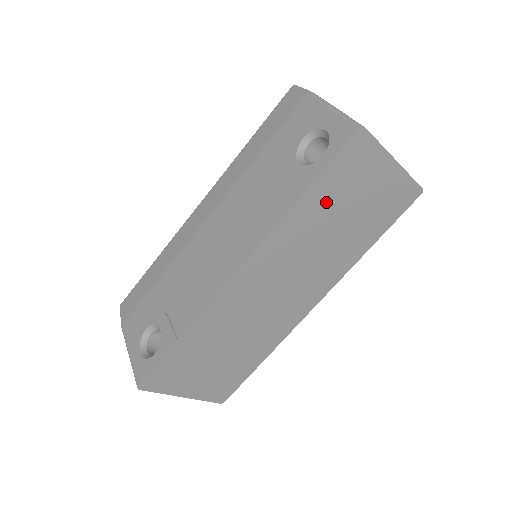
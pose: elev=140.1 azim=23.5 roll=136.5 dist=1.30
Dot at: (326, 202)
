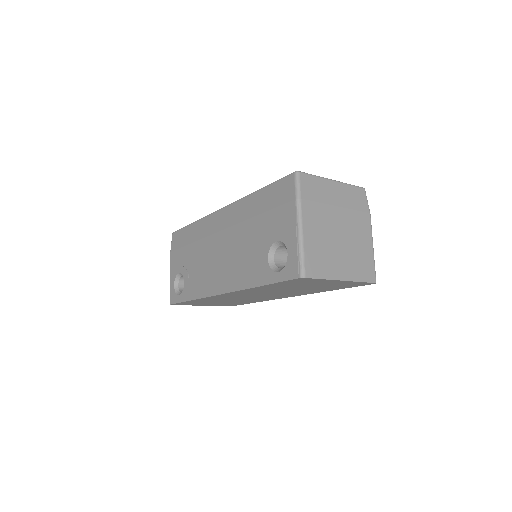
Dot at: (283, 286)
